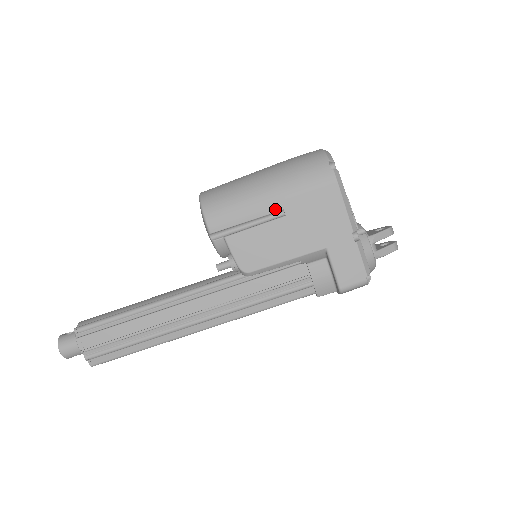
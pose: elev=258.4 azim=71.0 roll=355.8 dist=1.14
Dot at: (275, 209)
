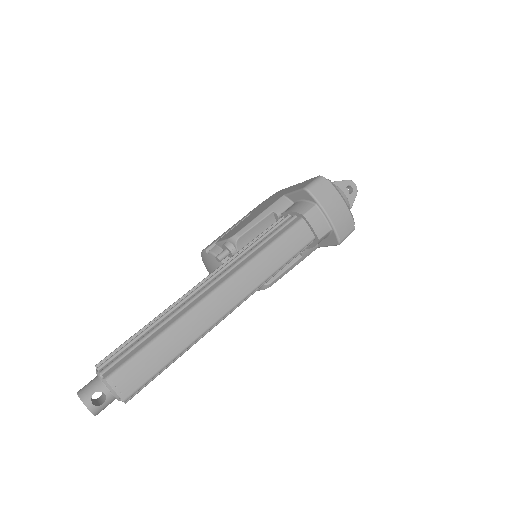
Dot at: (245, 217)
